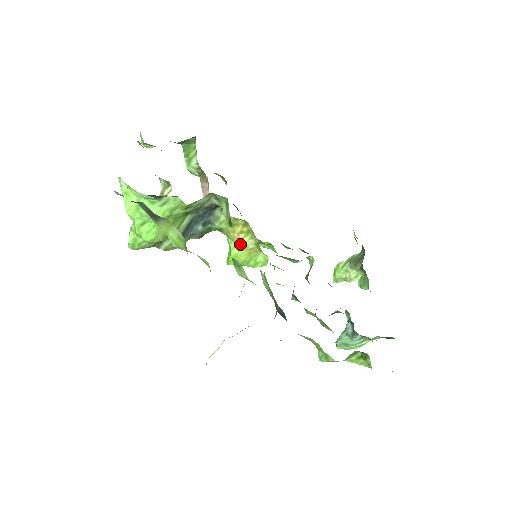
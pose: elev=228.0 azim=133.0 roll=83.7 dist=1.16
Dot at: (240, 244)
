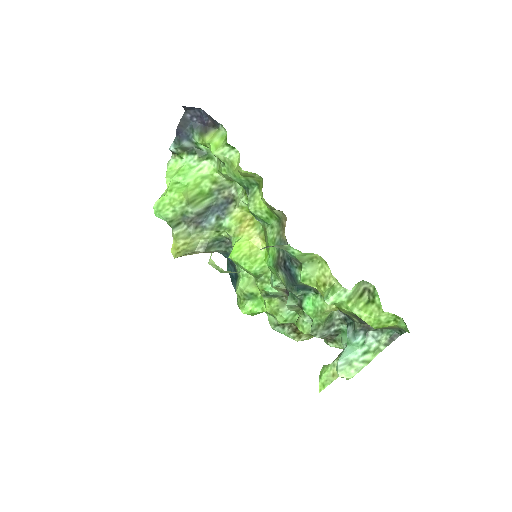
Dot at: (245, 236)
